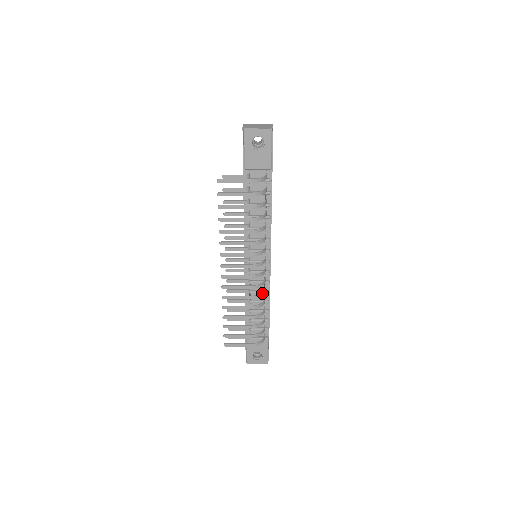
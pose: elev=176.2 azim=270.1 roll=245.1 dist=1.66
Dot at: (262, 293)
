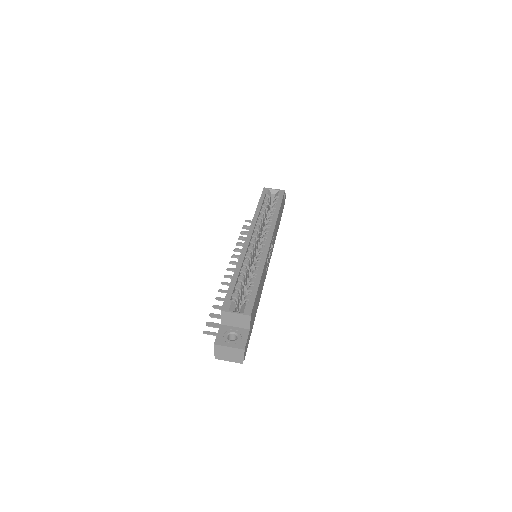
Dot at: occluded
